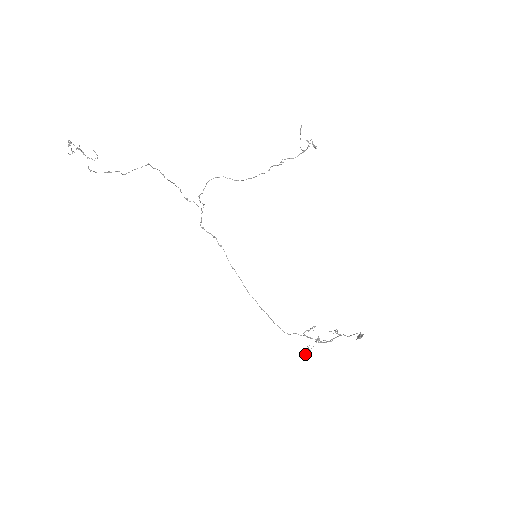
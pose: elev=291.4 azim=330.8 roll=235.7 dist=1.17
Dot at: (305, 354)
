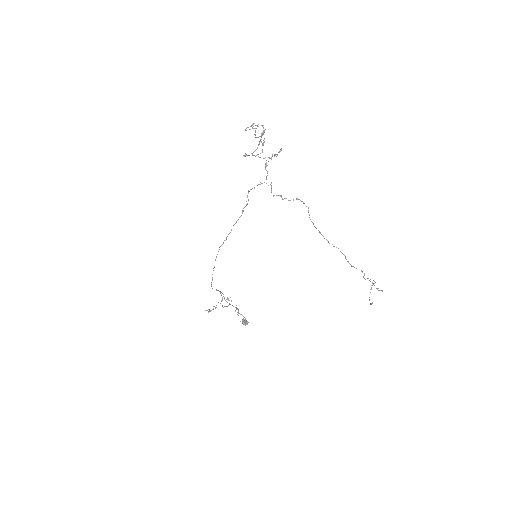
Dot at: (209, 311)
